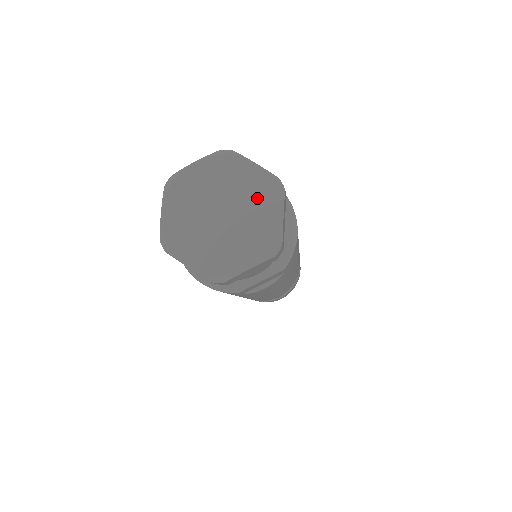
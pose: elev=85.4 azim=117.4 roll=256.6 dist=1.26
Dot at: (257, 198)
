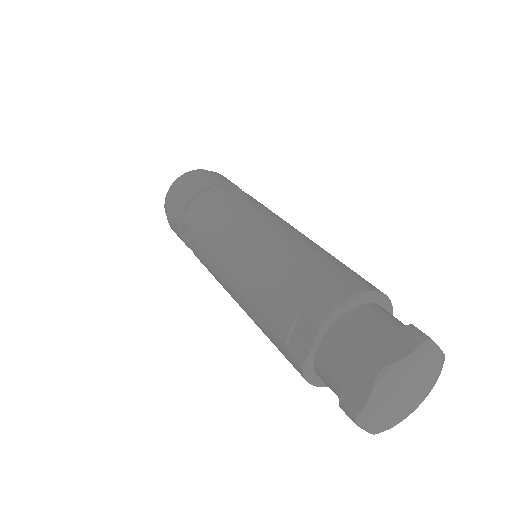
Dot at: (421, 363)
